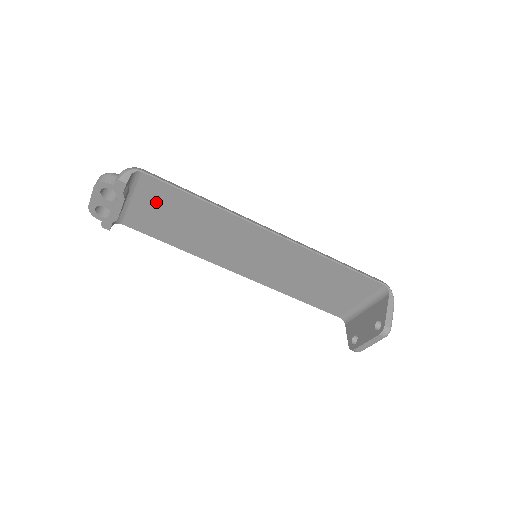
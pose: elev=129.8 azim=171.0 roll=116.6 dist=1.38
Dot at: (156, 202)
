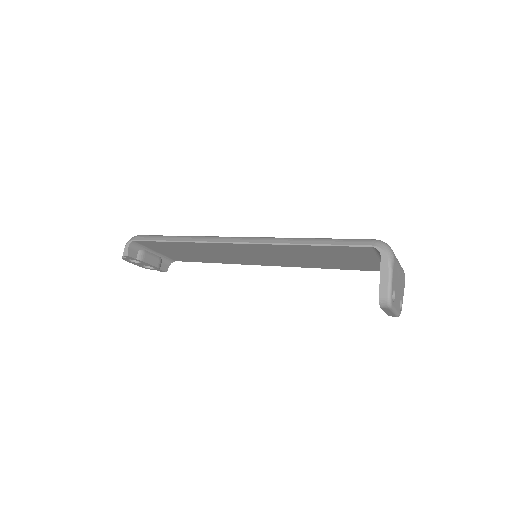
Dot at: (165, 249)
